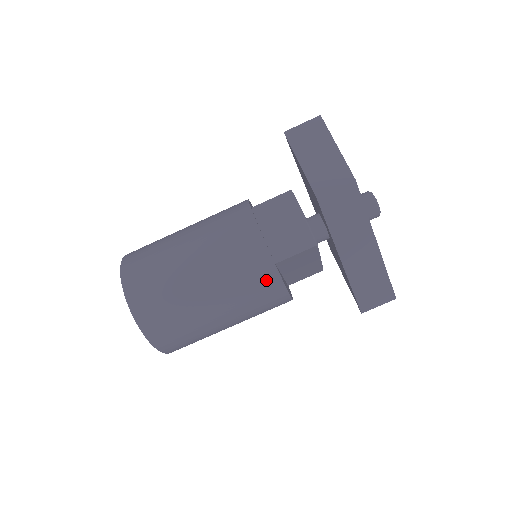
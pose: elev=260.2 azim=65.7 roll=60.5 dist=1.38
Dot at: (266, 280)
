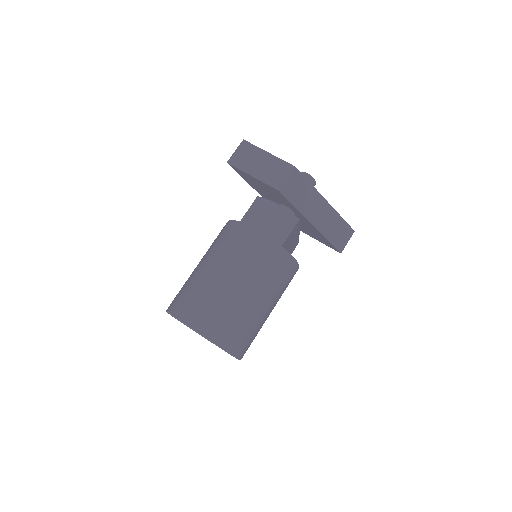
Dot at: (282, 261)
